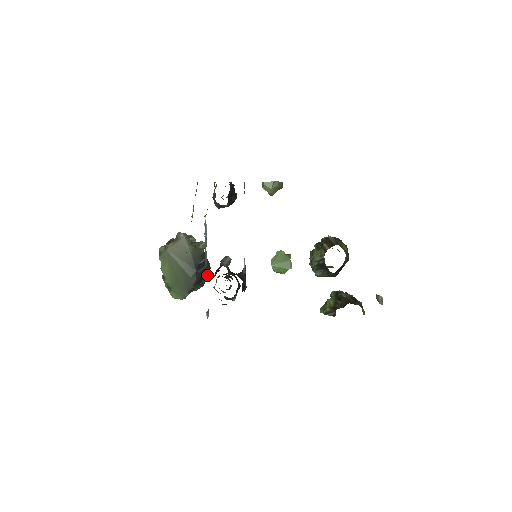
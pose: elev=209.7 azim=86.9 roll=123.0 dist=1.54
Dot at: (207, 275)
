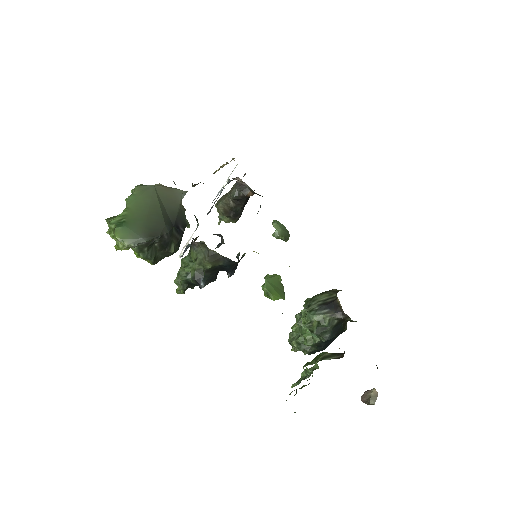
Dot at: (173, 250)
